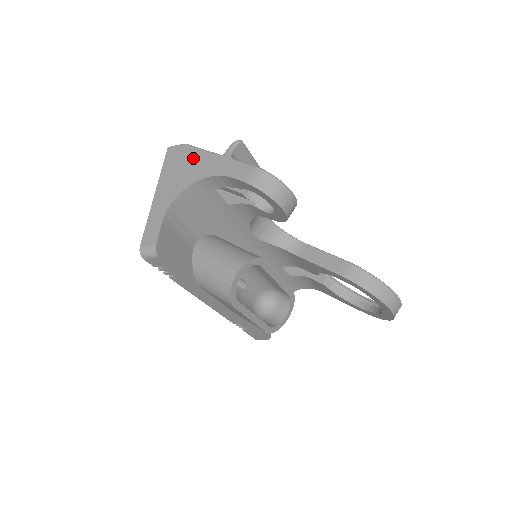
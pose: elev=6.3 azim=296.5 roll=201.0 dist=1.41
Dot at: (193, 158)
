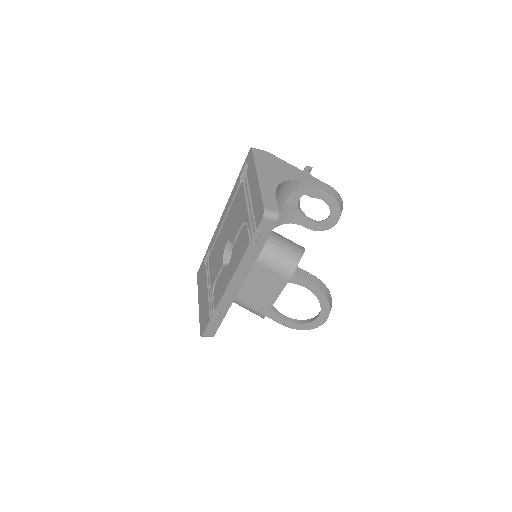
Dot at: (280, 163)
